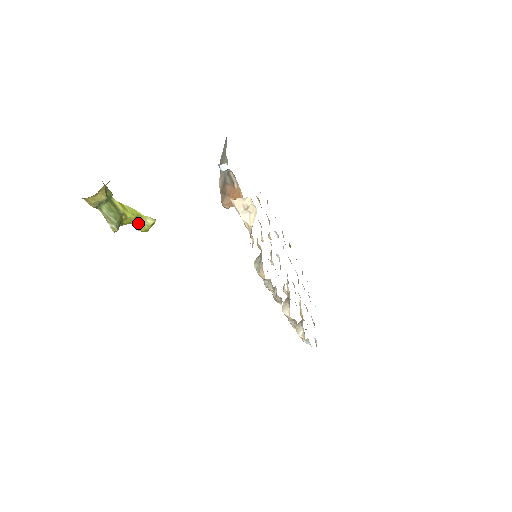
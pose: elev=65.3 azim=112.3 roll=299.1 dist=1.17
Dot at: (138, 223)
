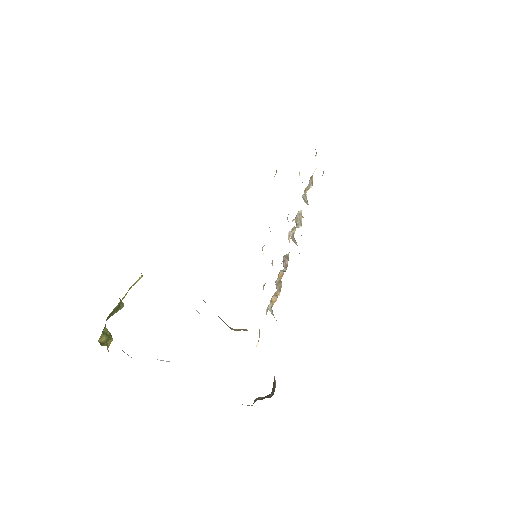
Dot at: occluded
